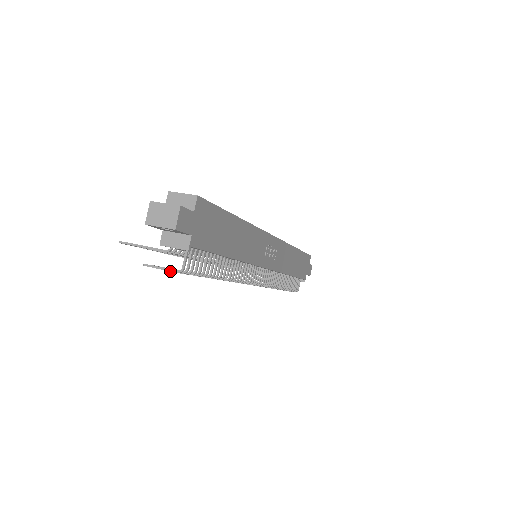
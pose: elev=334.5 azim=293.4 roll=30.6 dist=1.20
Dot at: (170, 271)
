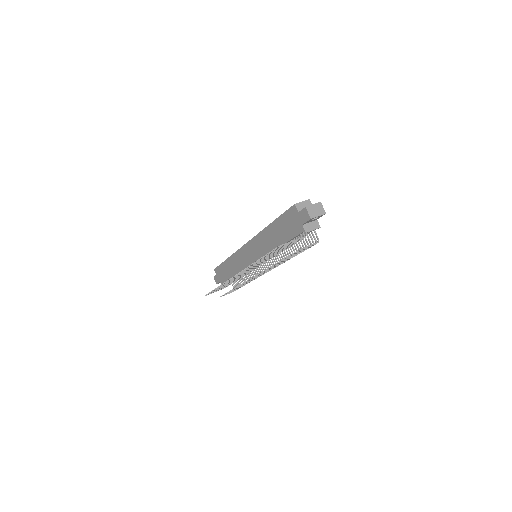
Dot at: (314, 244)
